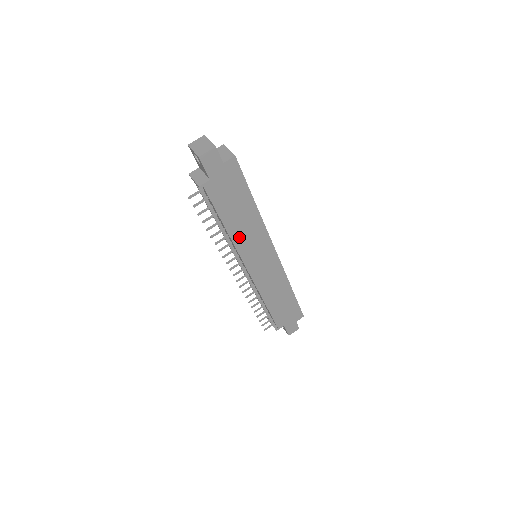
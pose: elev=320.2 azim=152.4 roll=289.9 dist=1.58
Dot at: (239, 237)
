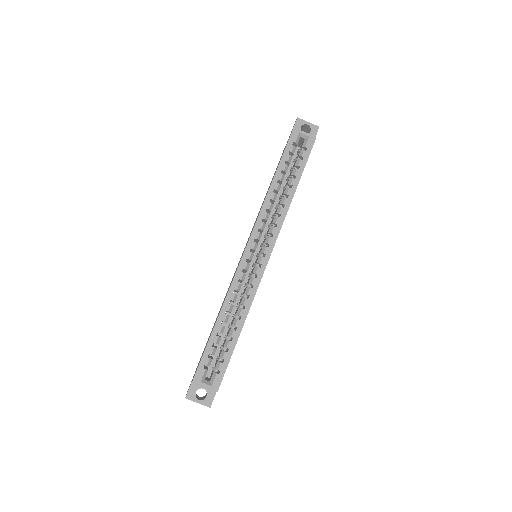
Dot at: occluded
